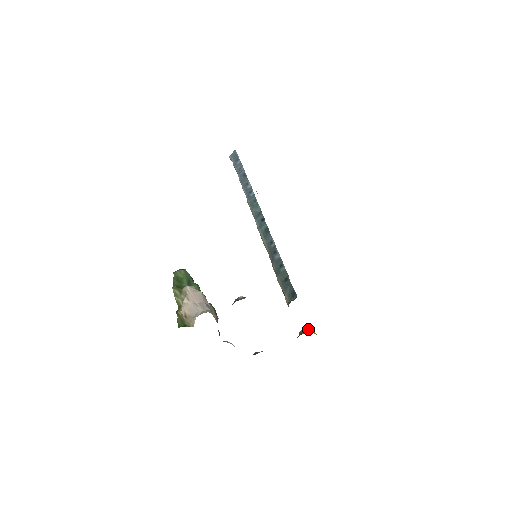
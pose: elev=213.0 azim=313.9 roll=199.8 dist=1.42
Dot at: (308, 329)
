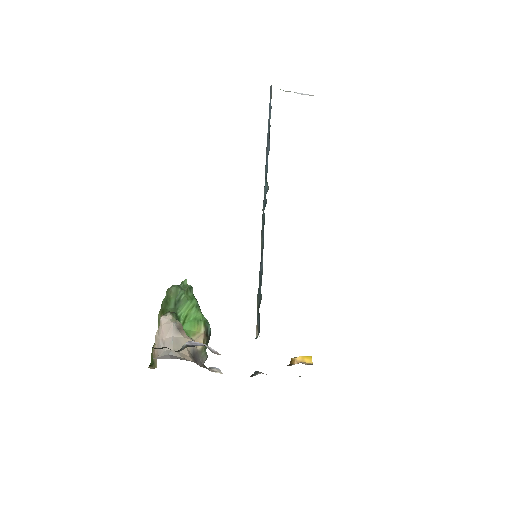
Dot at: (300, 357)
